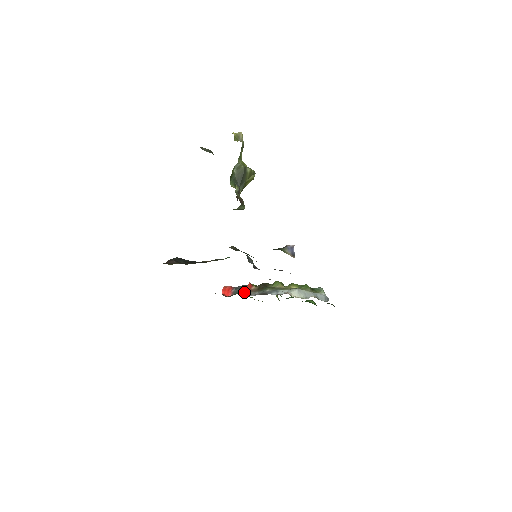
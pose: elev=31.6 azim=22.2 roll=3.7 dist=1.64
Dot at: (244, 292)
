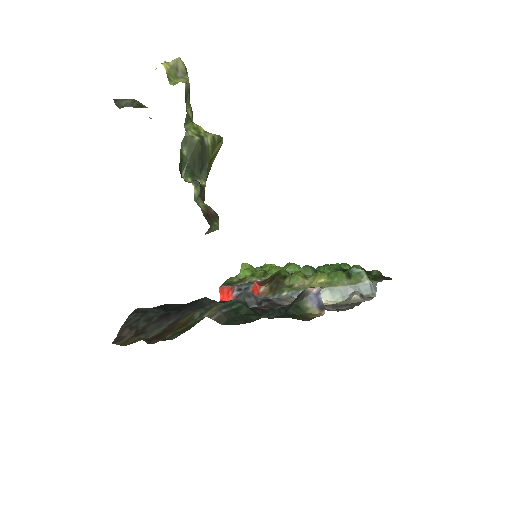
Dot at: occluded
